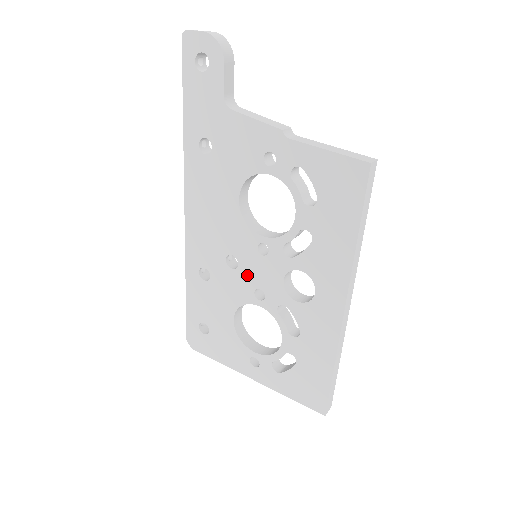
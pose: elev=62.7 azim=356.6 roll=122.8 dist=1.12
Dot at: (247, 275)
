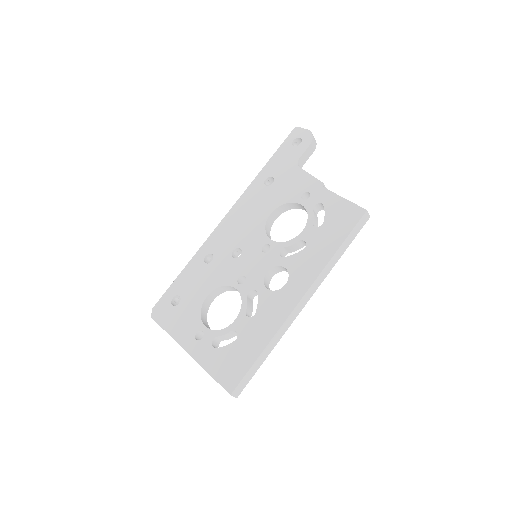
Dot at: (242, 264)
